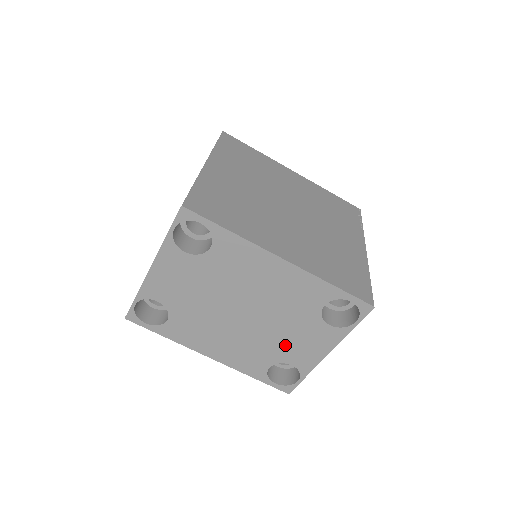
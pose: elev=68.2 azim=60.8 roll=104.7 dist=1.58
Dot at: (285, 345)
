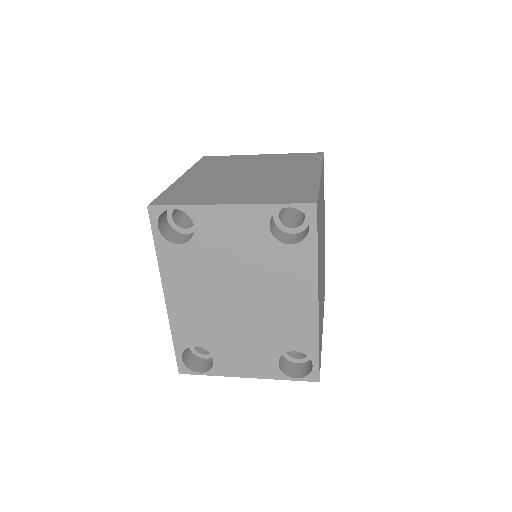
Dot at: (231, 345)
